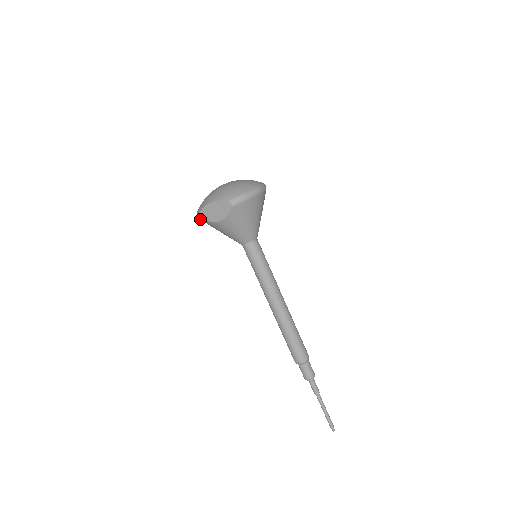
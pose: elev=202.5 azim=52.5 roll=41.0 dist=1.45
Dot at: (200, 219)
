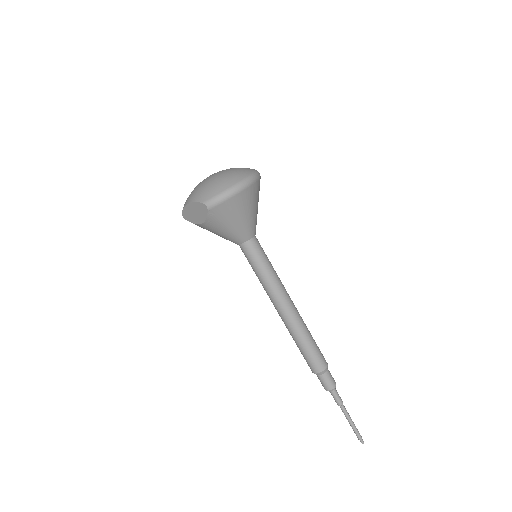
Dot at: occluded
